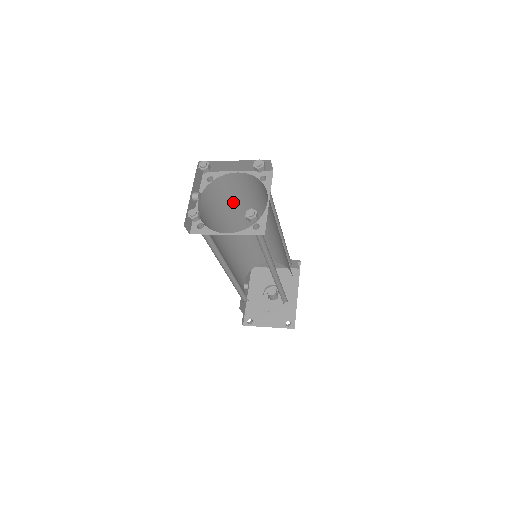
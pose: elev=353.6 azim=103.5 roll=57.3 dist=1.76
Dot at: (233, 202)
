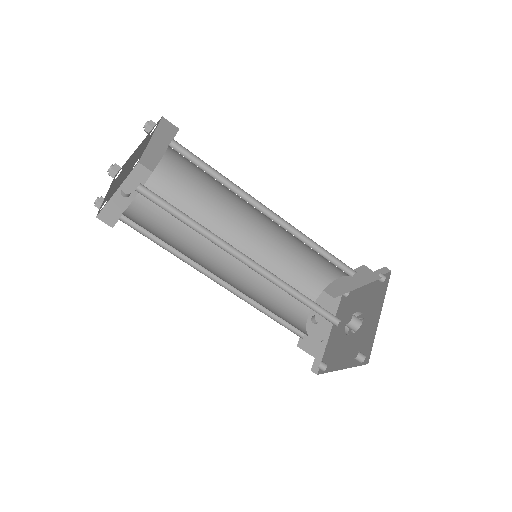
Dot at: (201, 196)
